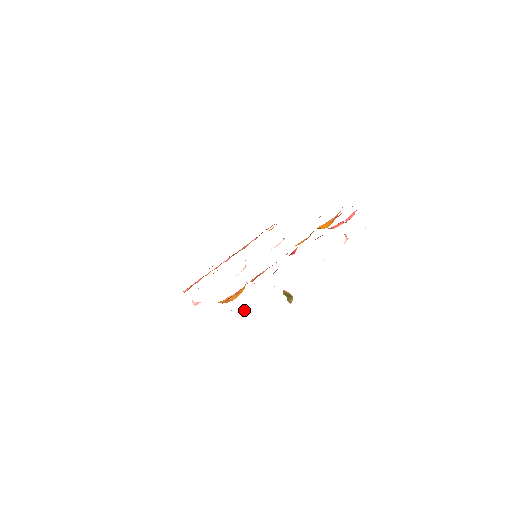
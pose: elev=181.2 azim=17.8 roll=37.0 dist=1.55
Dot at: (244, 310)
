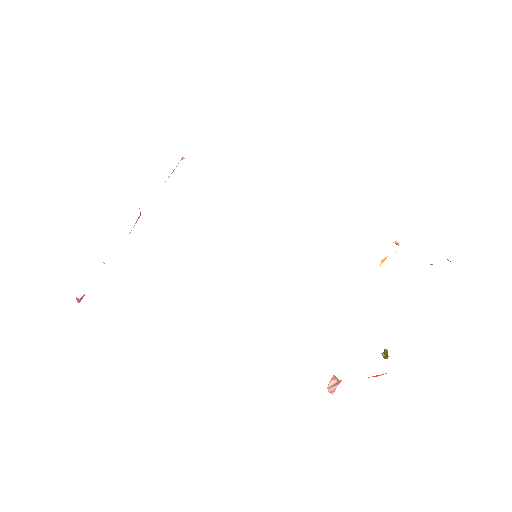
Dot at: occluded
